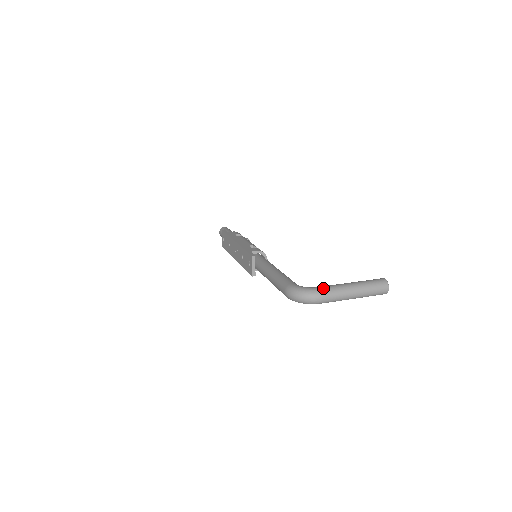
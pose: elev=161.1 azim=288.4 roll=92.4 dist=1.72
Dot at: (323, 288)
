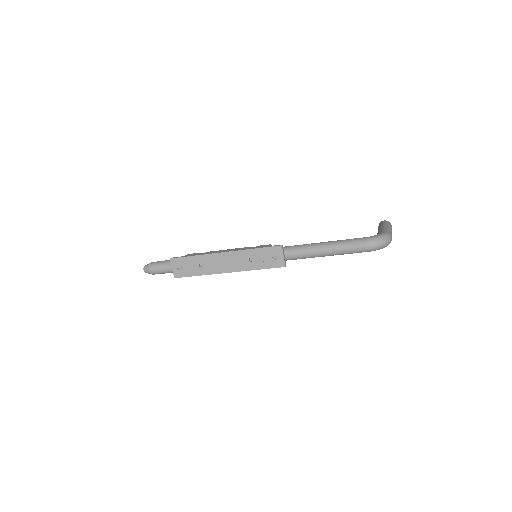
Dot at: (386, 231)
